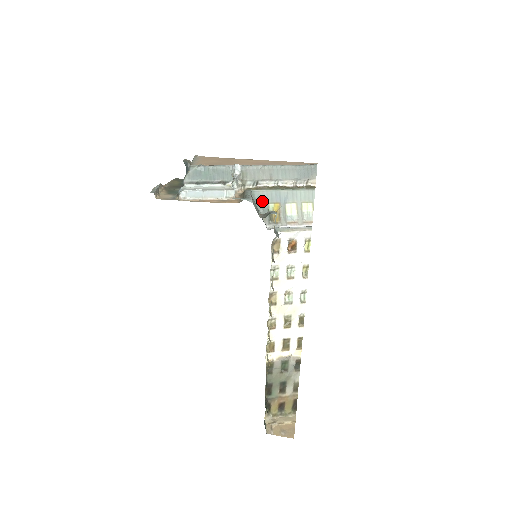
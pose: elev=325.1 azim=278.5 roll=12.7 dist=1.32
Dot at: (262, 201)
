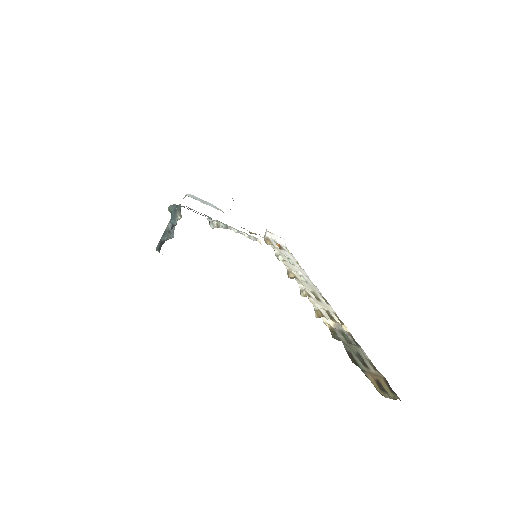
Dot at: occluded
